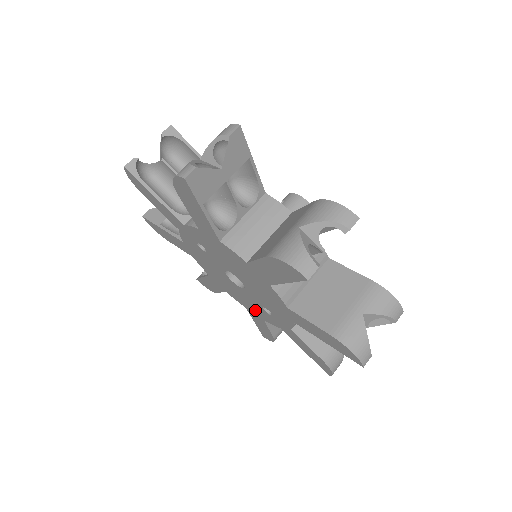
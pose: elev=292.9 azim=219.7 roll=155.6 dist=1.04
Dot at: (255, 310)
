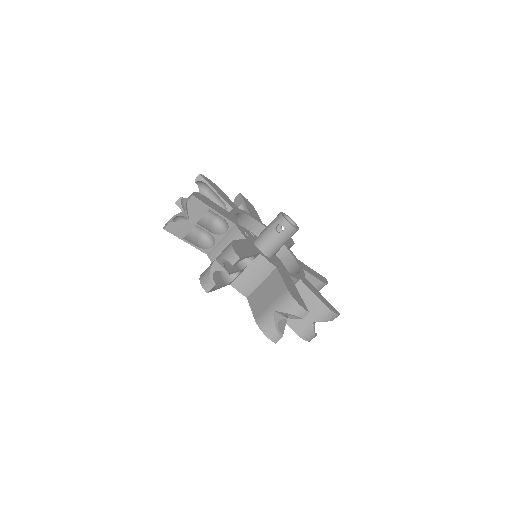
Dot at: occluded
